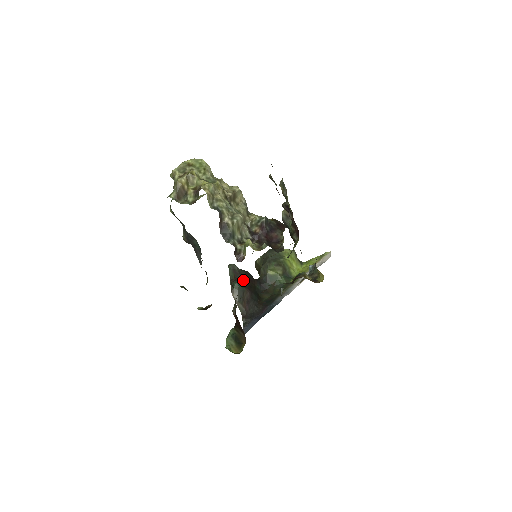
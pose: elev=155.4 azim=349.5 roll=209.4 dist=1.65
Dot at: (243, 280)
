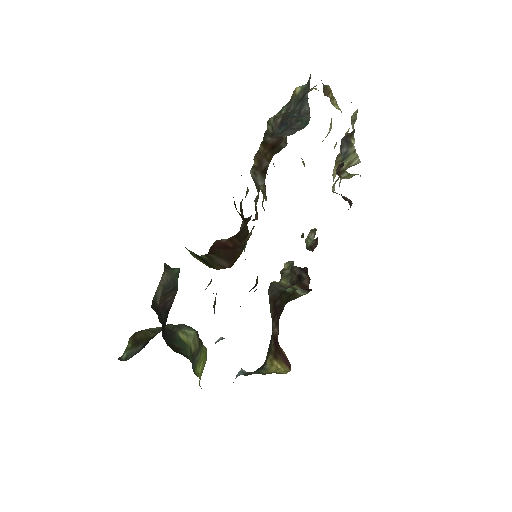
Dot at: occluded
